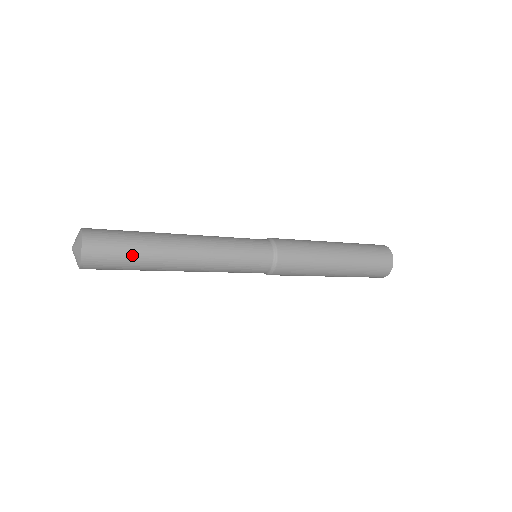
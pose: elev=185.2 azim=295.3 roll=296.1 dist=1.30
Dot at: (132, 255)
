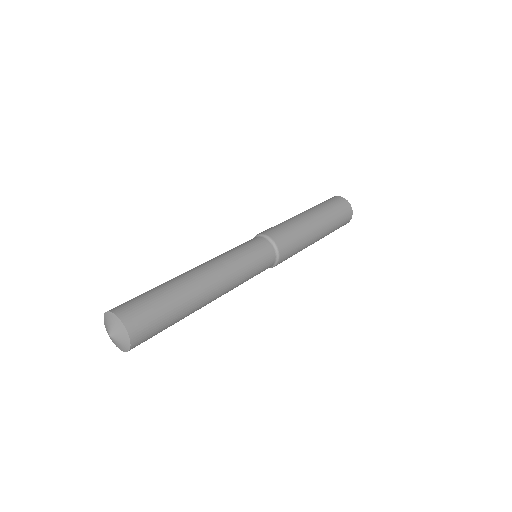
Dot at: (166, 328)
